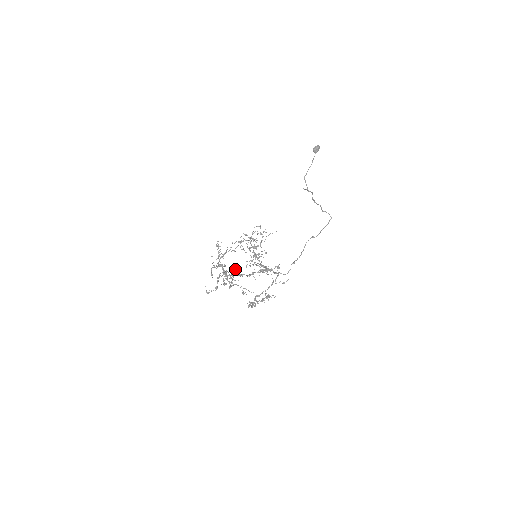
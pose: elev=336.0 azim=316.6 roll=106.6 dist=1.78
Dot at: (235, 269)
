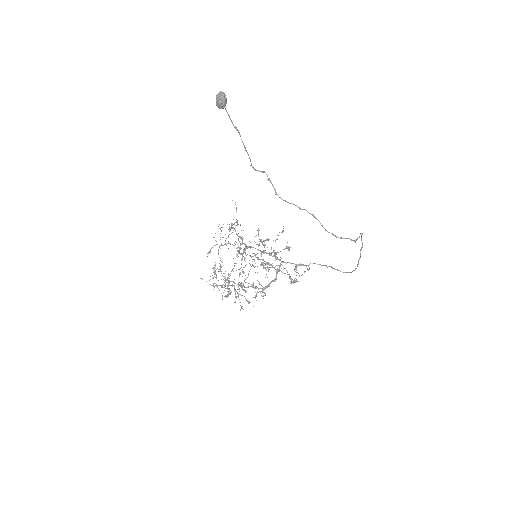
Dot at: (265, 294)
